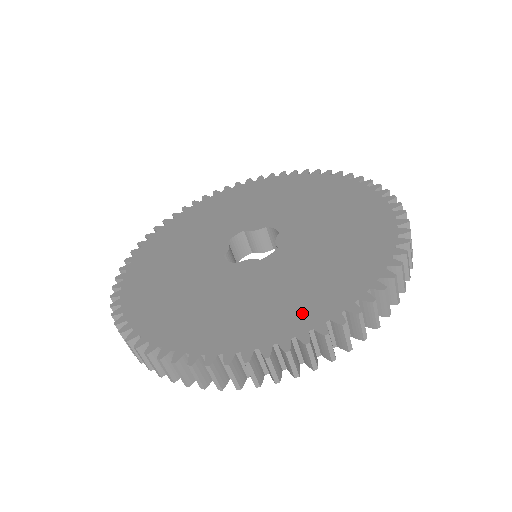
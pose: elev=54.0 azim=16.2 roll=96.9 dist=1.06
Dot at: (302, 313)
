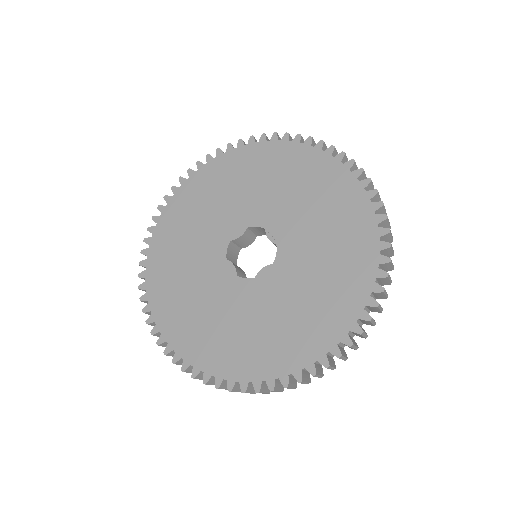
Dot at: (347, 297)
